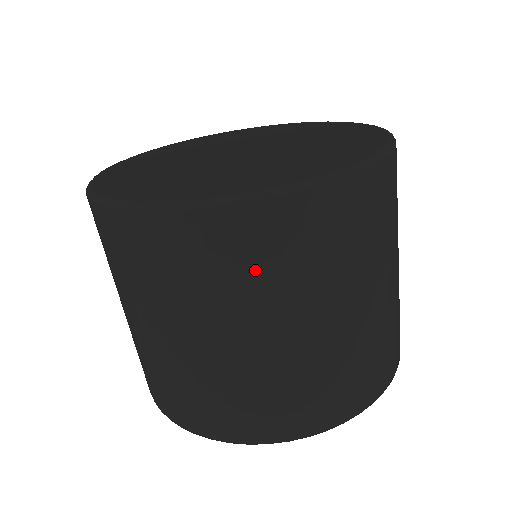
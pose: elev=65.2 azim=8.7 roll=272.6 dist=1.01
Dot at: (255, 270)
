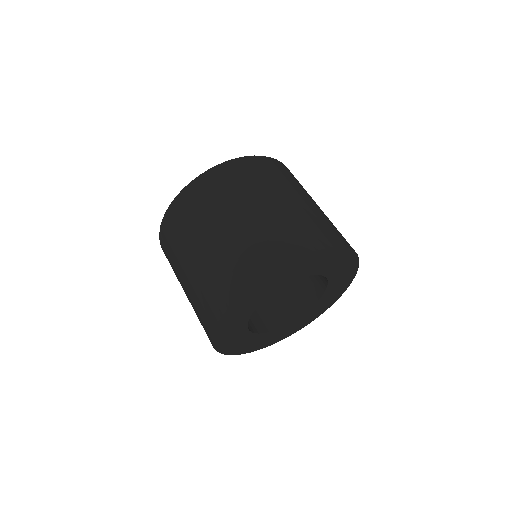
Dot at: (220, 192)
